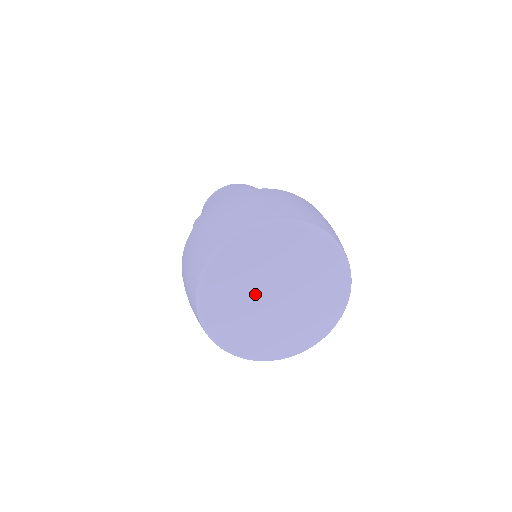
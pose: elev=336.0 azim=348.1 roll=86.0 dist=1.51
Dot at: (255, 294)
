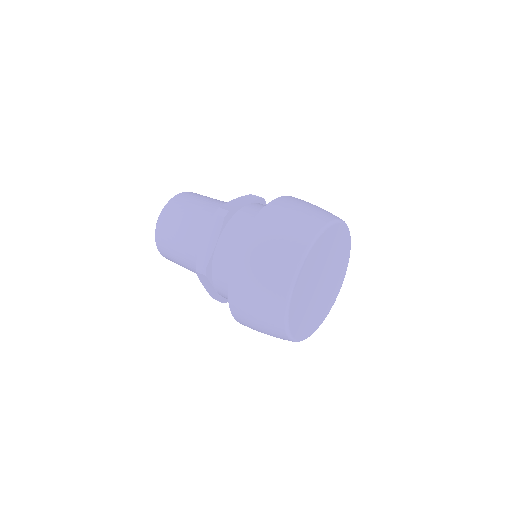
Dot at: (313, 293)
